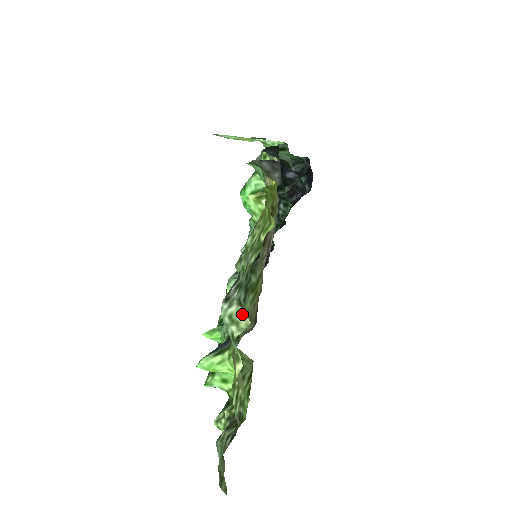
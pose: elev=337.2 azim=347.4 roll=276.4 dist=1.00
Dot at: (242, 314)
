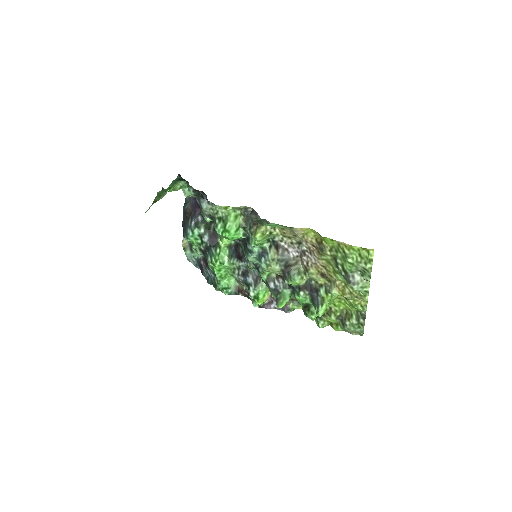
Dot at: (366, 283)
